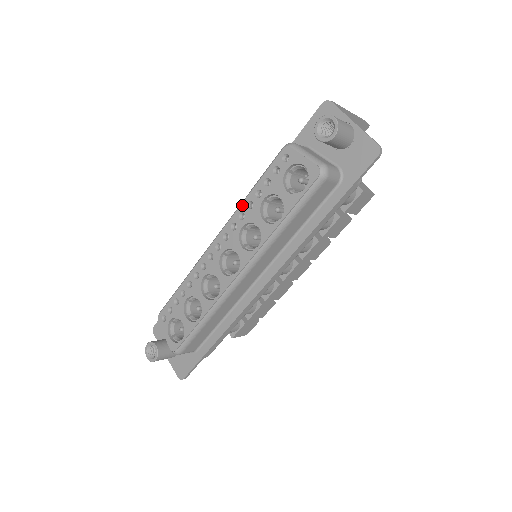
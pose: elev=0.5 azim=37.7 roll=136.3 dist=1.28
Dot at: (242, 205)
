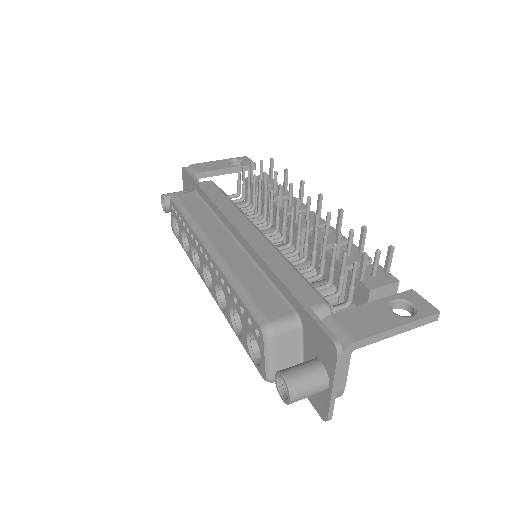
Dot at: (226, 280)
